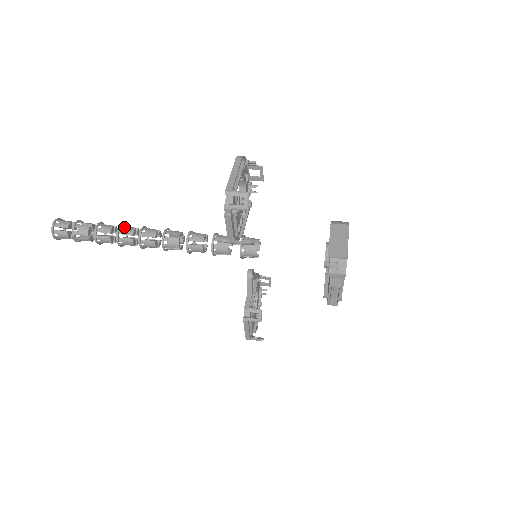
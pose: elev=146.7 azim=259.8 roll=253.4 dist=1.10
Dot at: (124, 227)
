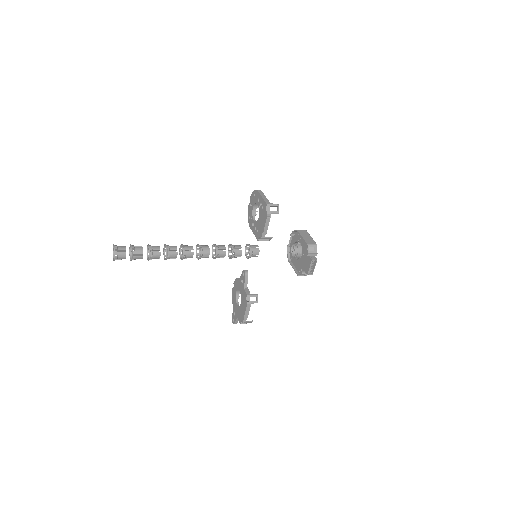
Dot at: (168, 245)
